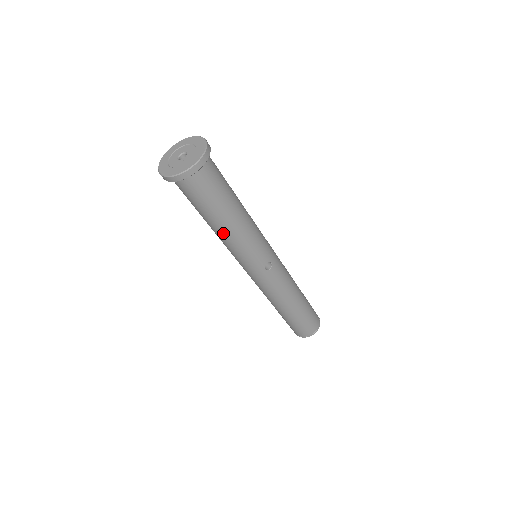
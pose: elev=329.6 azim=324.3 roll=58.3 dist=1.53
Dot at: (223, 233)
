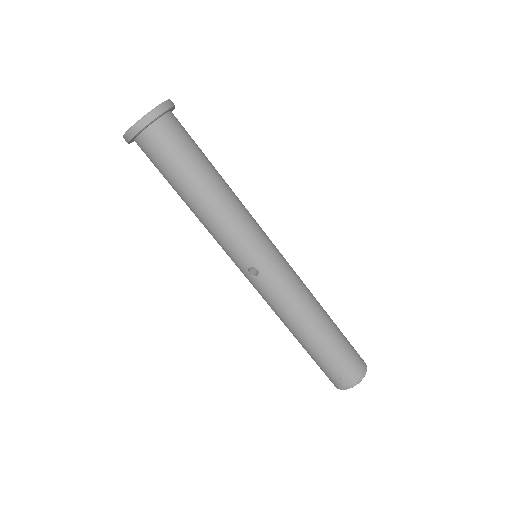
Dot at: (194, 213)
